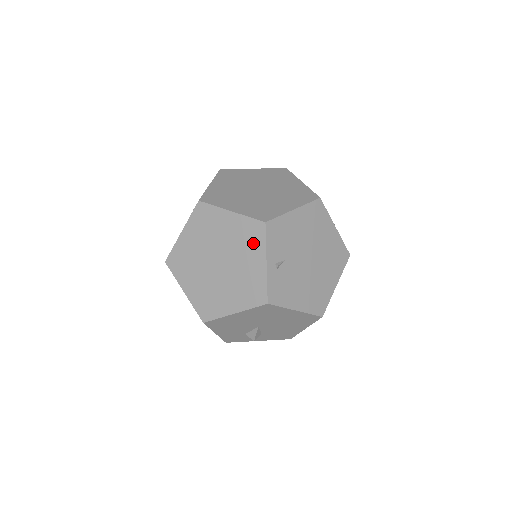
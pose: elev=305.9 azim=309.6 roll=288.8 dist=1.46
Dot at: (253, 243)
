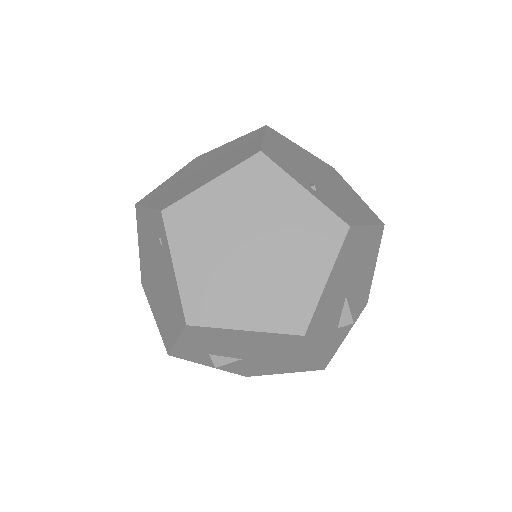
Dot at: (269, 185)
